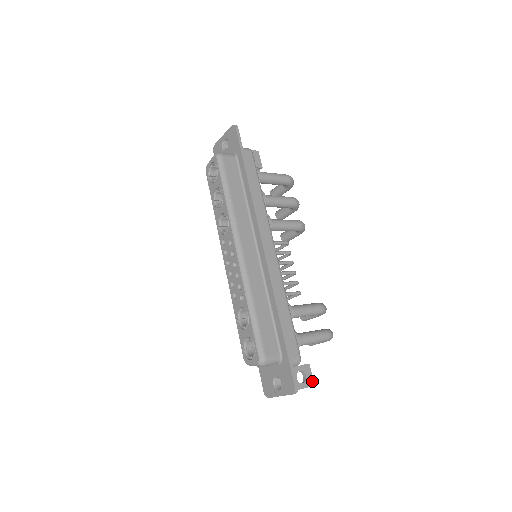
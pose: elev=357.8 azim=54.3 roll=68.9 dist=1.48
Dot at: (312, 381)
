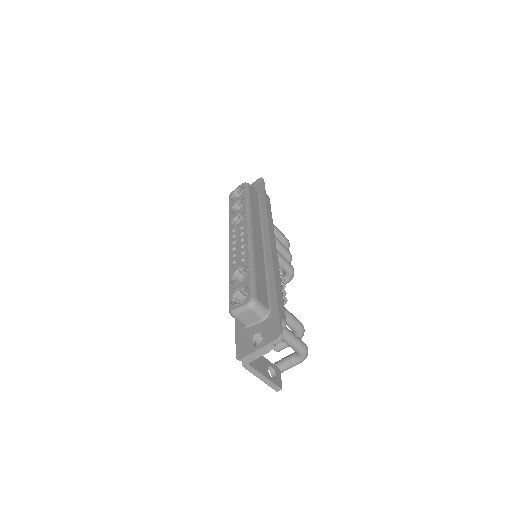
Dot at: (281, 384)
